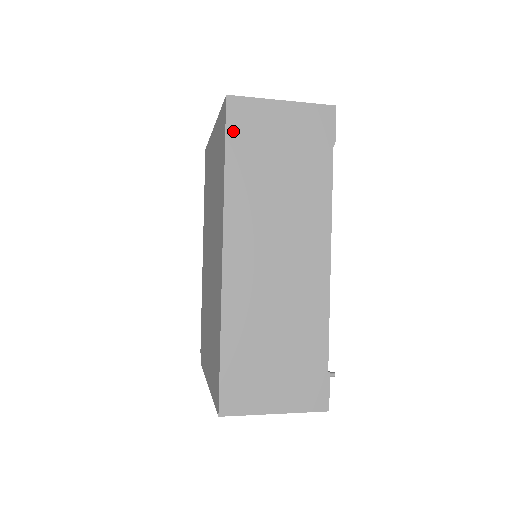
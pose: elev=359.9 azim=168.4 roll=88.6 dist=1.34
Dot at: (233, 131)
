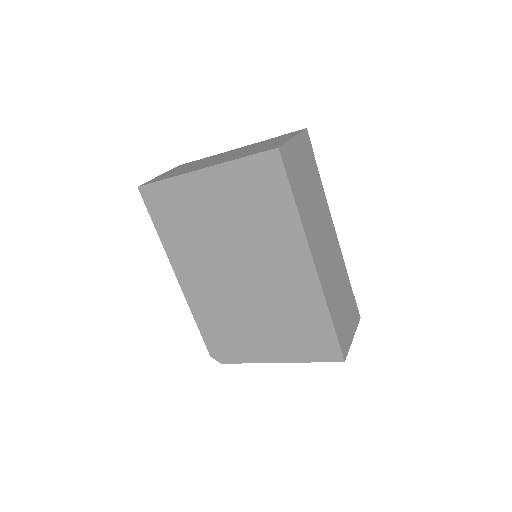
Dot at: (289, 173)
